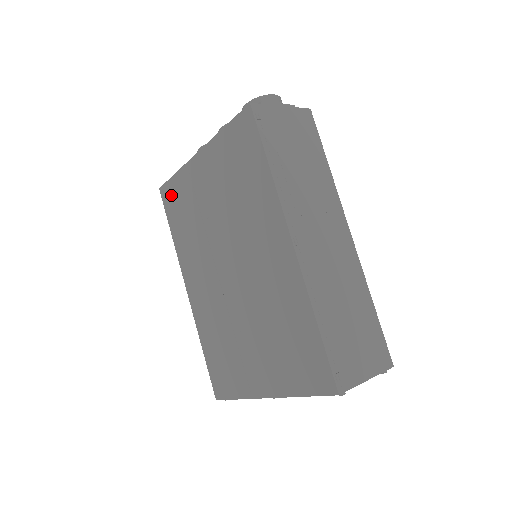
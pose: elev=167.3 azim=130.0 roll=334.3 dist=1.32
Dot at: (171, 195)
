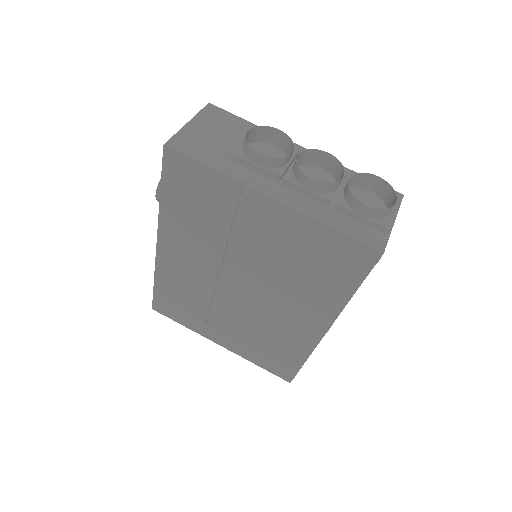
Dot at: (187, 174)
